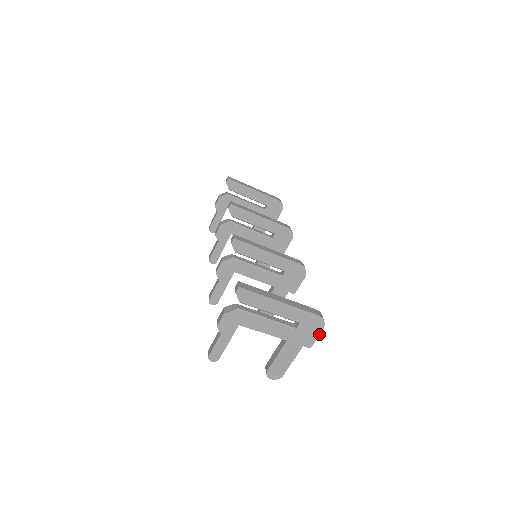
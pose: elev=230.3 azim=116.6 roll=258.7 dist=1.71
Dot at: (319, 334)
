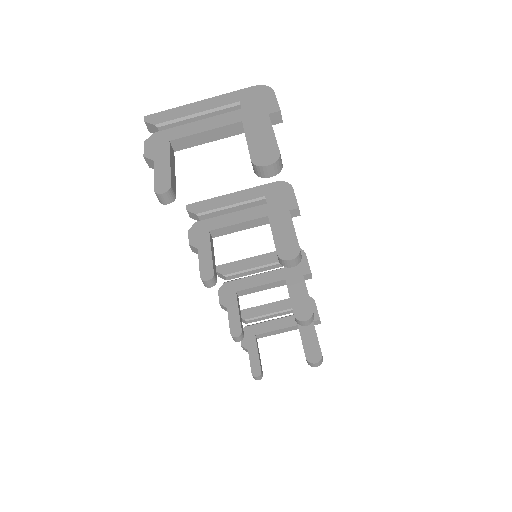
Dot at: (274, 96)
